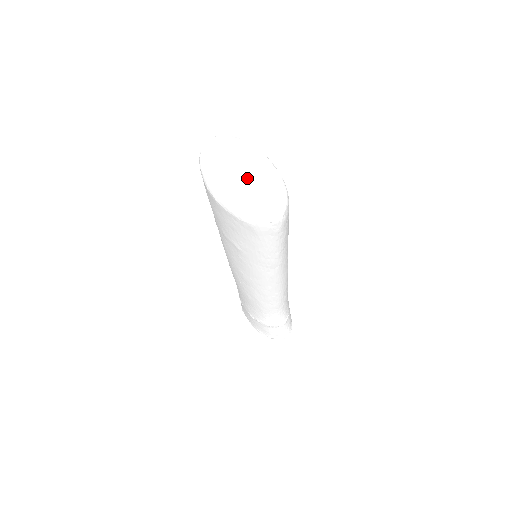
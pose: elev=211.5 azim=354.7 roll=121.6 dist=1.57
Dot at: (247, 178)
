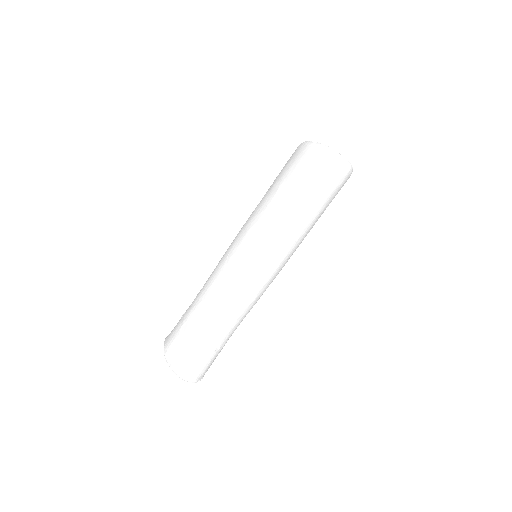
Dot at: occluded
